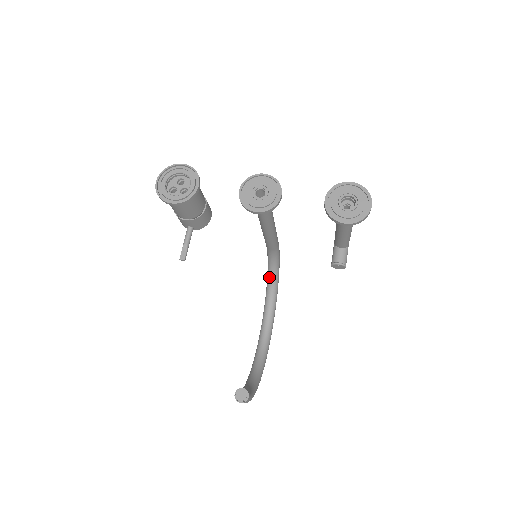
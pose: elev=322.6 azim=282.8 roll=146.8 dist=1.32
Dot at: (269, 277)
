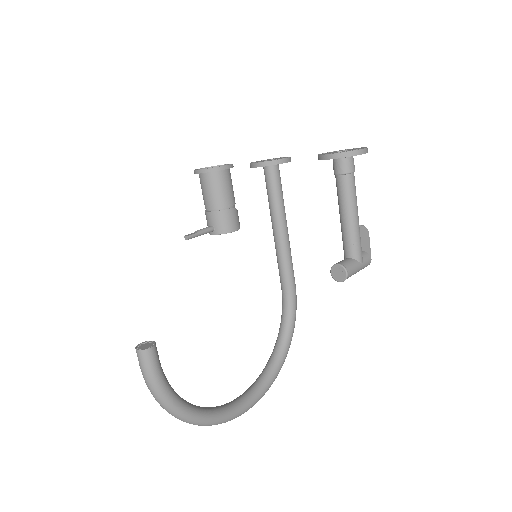
Dot at: (277, 341)
